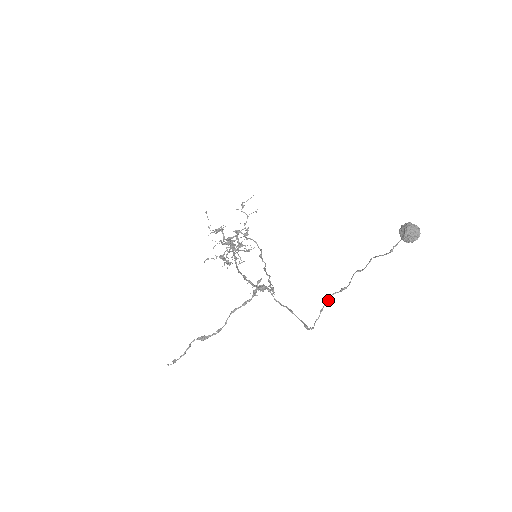
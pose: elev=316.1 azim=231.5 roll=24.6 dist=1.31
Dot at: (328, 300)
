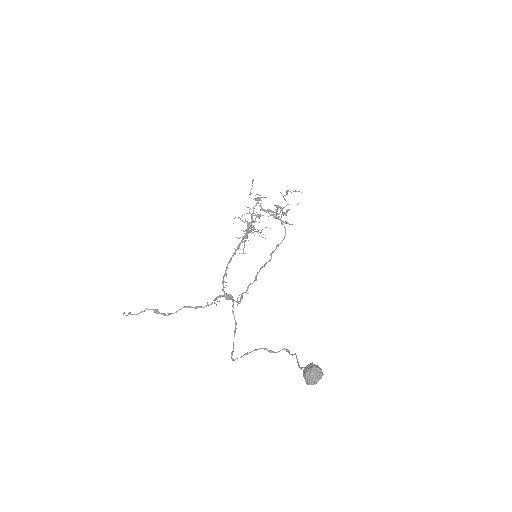
Dot at: (256, 350)
